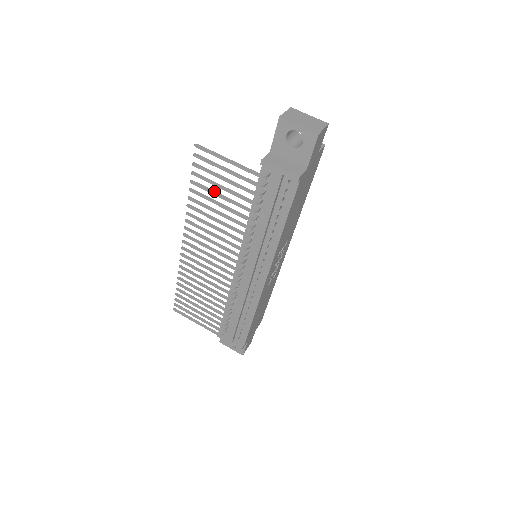
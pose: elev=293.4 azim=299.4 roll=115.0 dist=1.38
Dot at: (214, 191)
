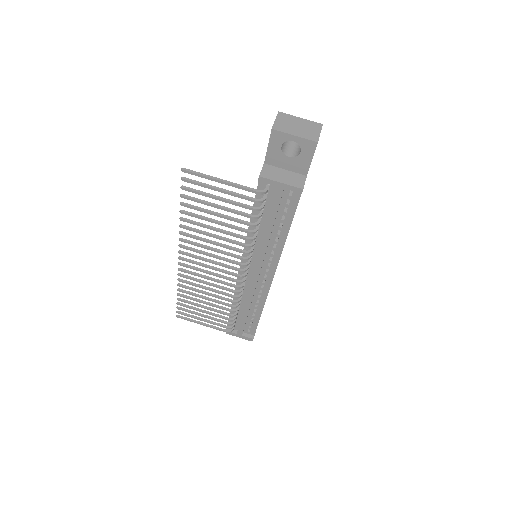
Dot at: (209, 210)
